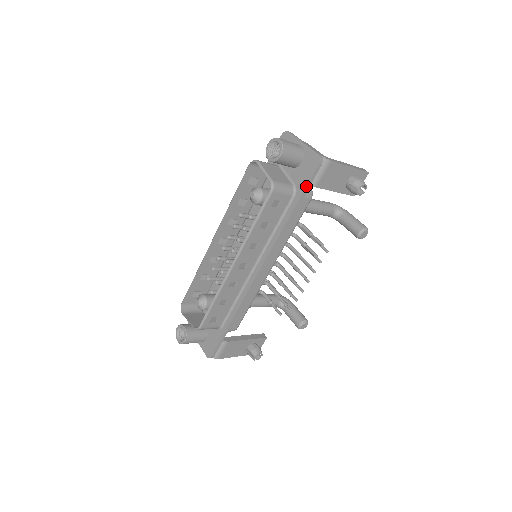
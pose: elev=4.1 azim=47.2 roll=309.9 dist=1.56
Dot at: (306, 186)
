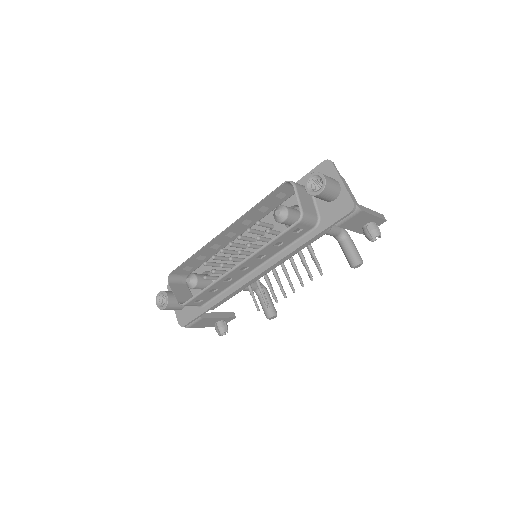
Dot at: (330, 225)
